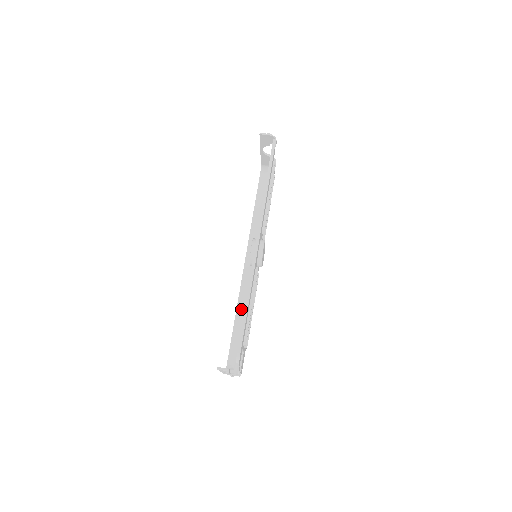
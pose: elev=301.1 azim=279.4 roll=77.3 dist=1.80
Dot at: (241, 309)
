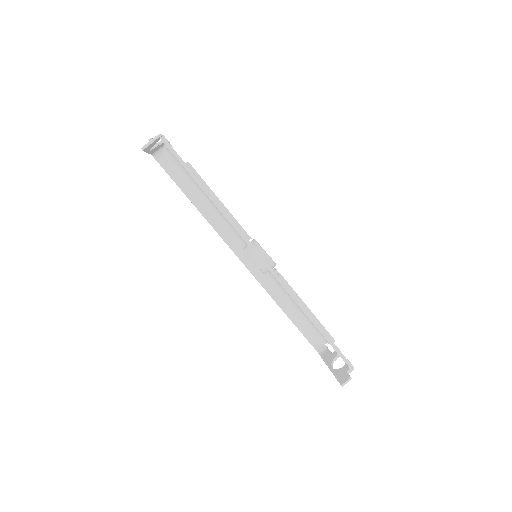
Dot at: (279, 299)
